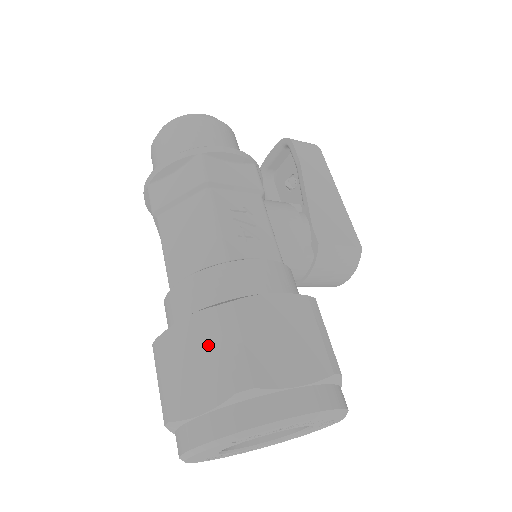
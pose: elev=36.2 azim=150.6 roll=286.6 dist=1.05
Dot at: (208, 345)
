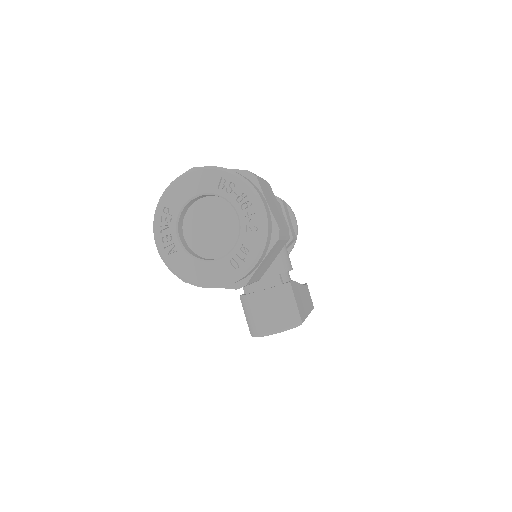
Dot at: occluded
